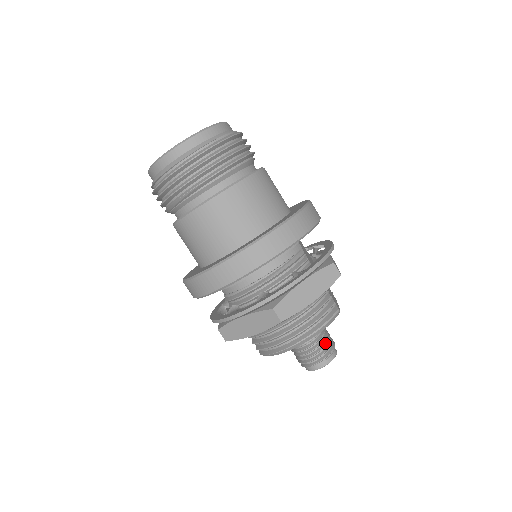
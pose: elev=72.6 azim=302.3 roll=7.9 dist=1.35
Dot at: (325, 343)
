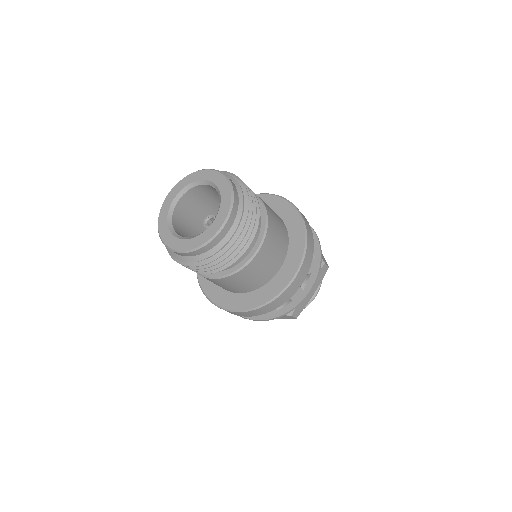
Dot at: occluded
